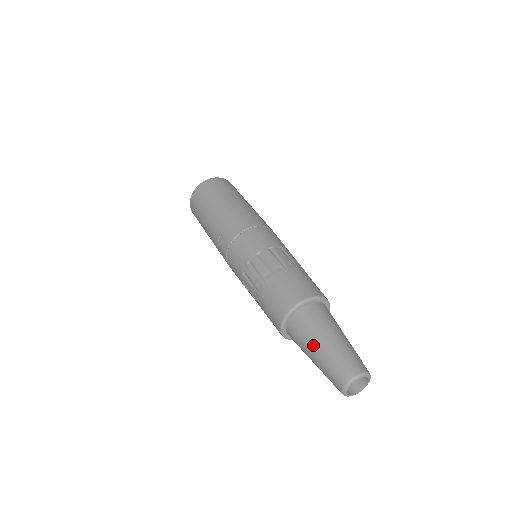
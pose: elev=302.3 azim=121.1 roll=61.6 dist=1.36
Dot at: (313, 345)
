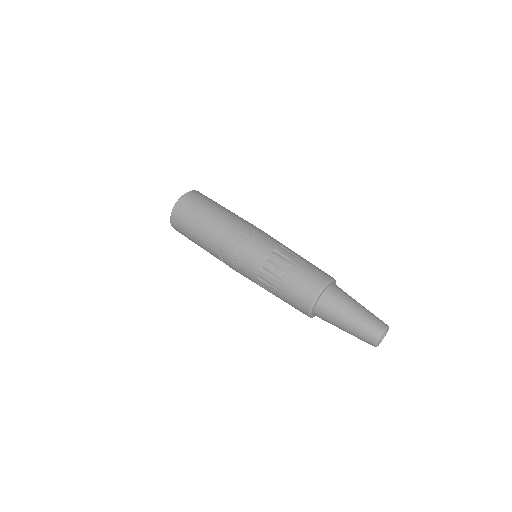
Dot at: (342, 320)
